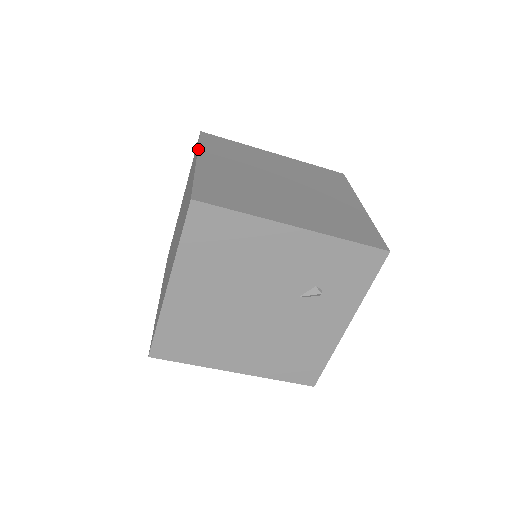
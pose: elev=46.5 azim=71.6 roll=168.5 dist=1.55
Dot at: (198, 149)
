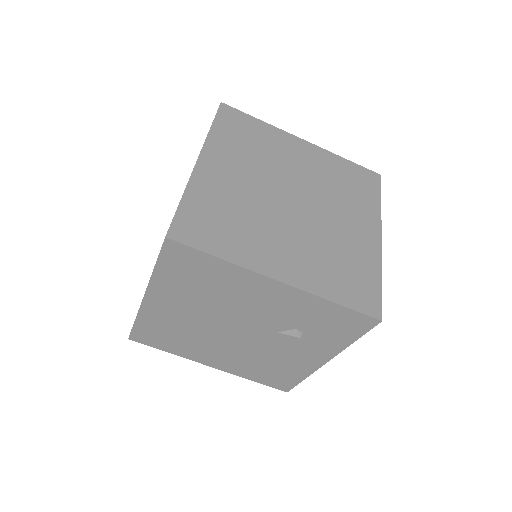
Dot at: (206, 139)
